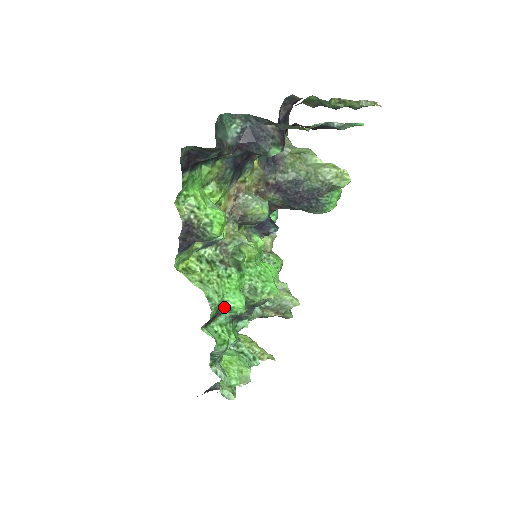
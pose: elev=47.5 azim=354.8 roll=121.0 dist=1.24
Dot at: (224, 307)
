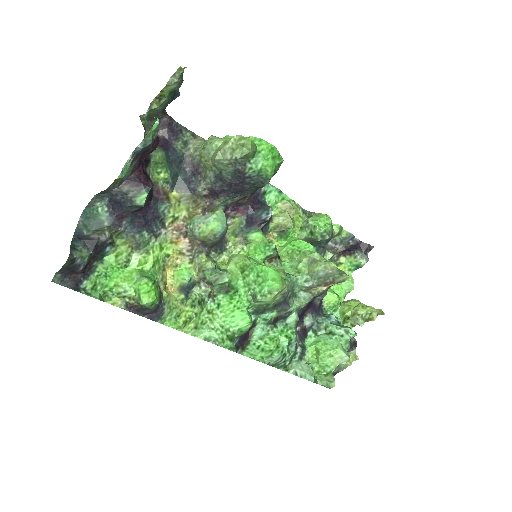
Dot at: (233, 333)
